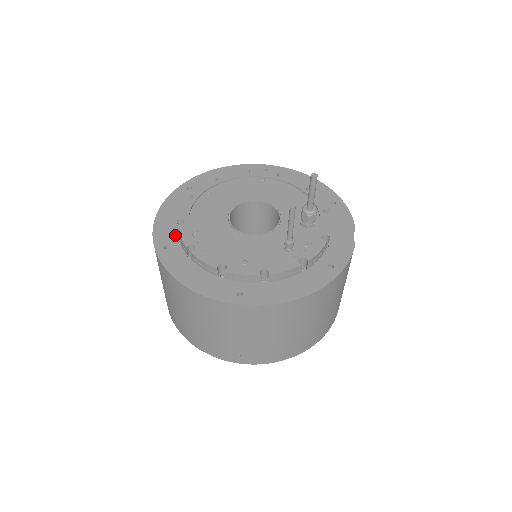
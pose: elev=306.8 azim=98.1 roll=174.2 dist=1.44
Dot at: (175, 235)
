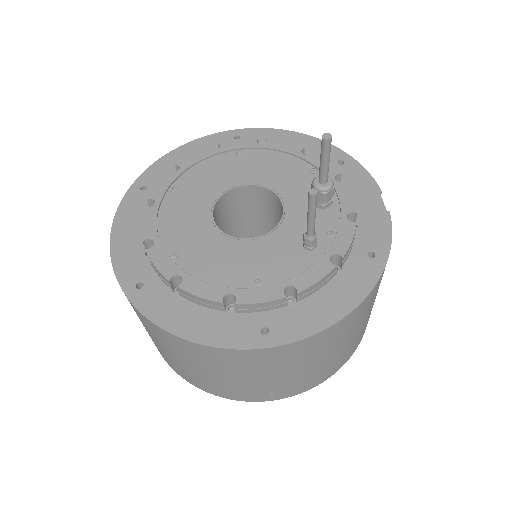
Dot at: (146, 264)
